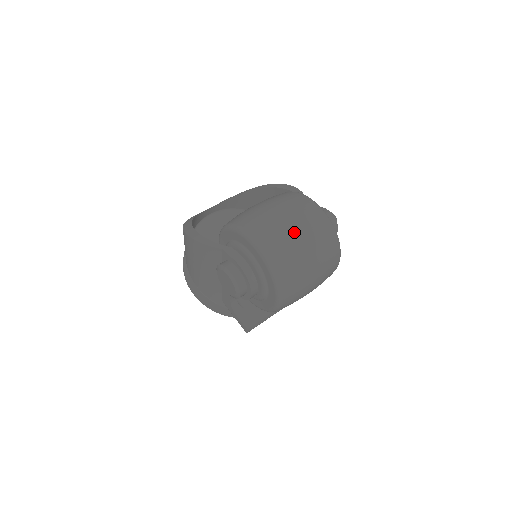
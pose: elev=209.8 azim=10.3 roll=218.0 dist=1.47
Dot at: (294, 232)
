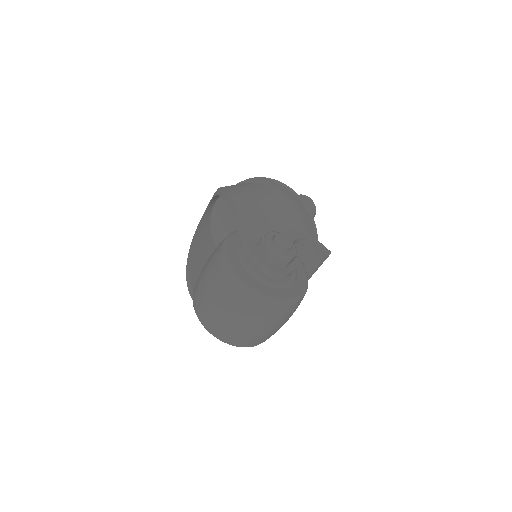
Dot at: (226, 319)
